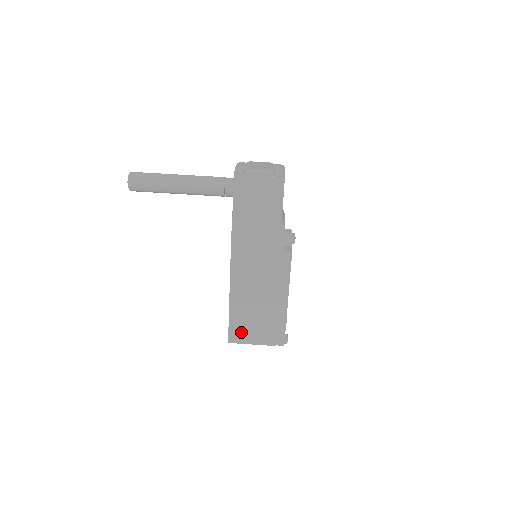
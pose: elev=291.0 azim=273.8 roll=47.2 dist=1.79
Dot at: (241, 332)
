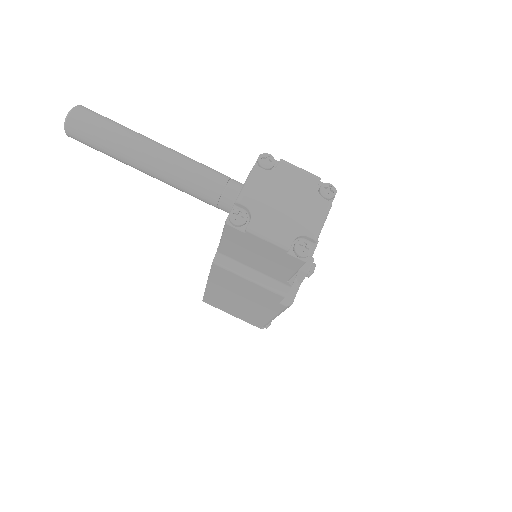
Dot at: (217, 305)
